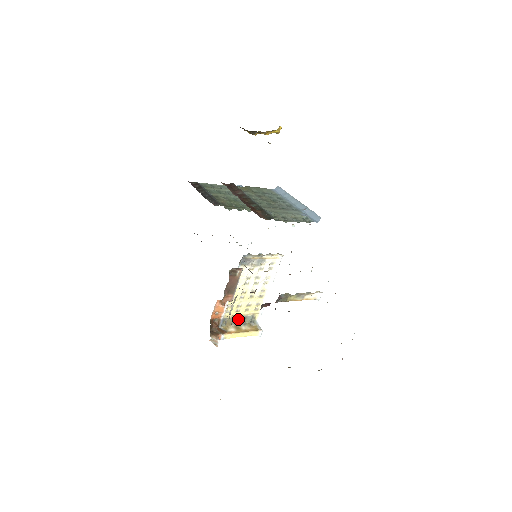
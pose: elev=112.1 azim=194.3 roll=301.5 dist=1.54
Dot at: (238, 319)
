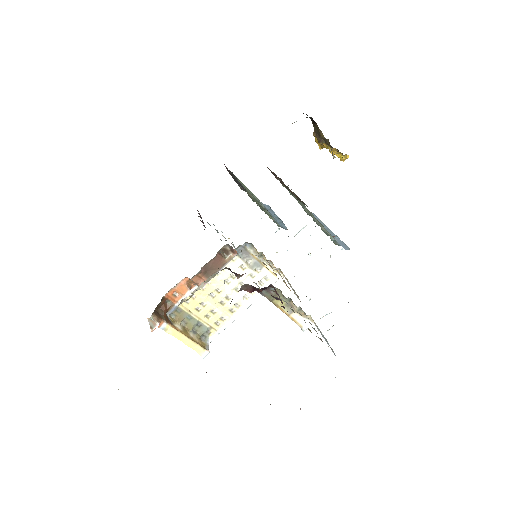
Dot at: (192, 320)
